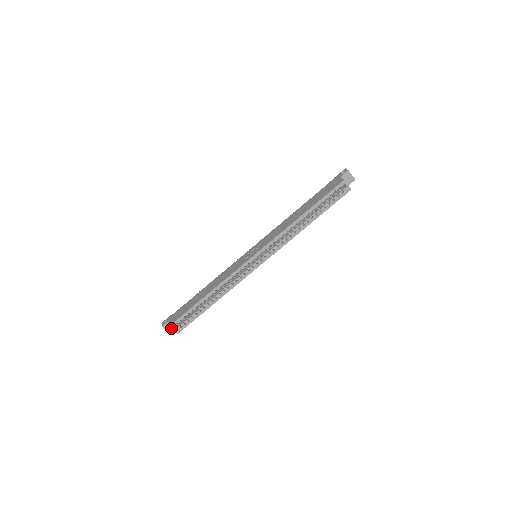
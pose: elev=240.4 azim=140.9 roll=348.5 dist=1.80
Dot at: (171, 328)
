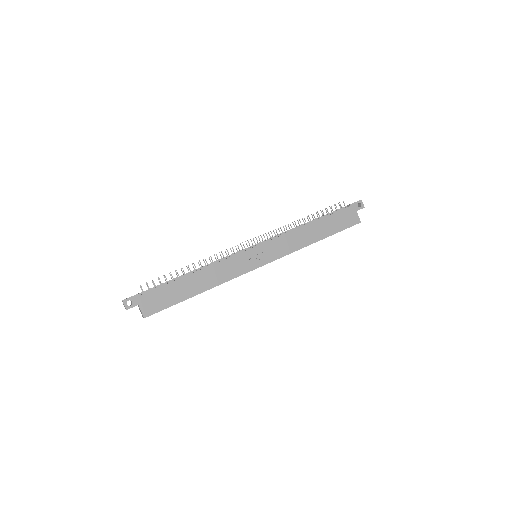
Dot at: occluded
